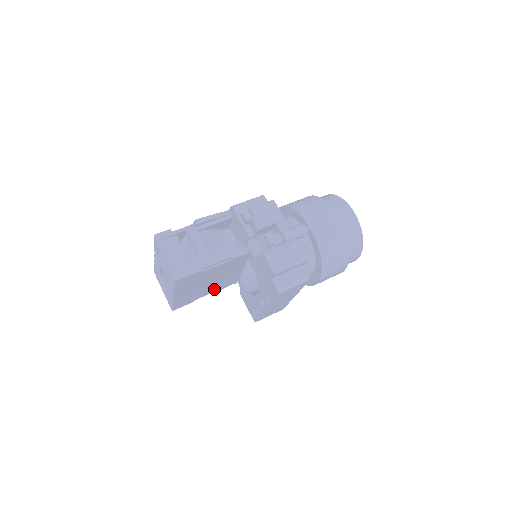
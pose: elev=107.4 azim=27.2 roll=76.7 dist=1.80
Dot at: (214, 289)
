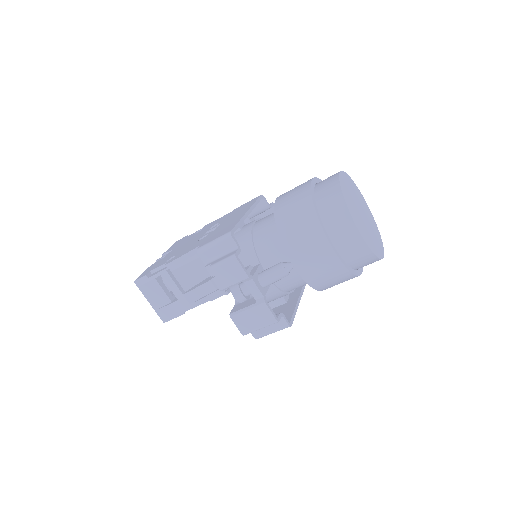
Dot at: occluded
